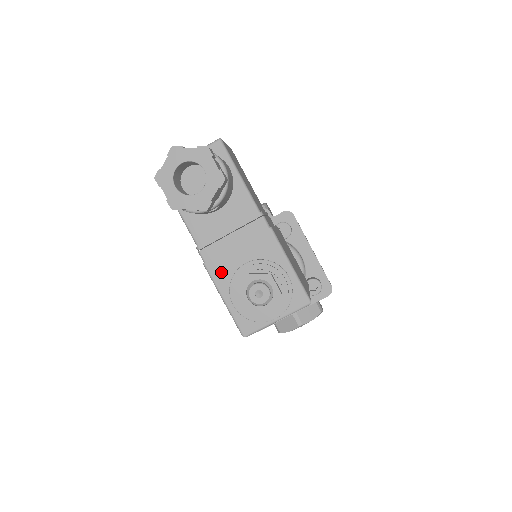
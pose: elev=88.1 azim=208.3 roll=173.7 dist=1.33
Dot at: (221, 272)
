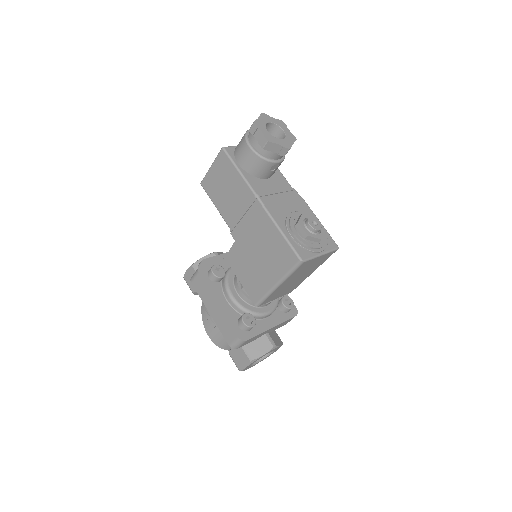
Dot at: (277, 214)
